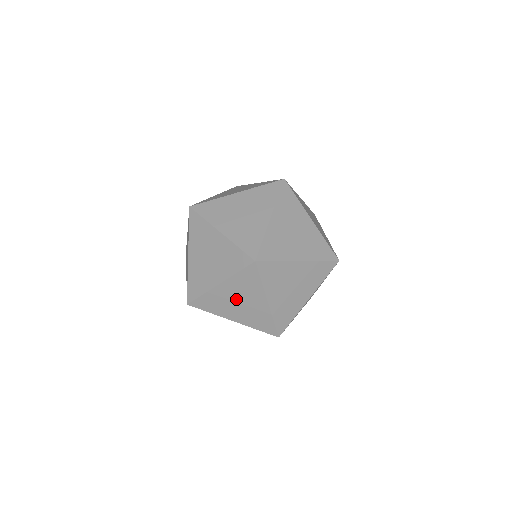
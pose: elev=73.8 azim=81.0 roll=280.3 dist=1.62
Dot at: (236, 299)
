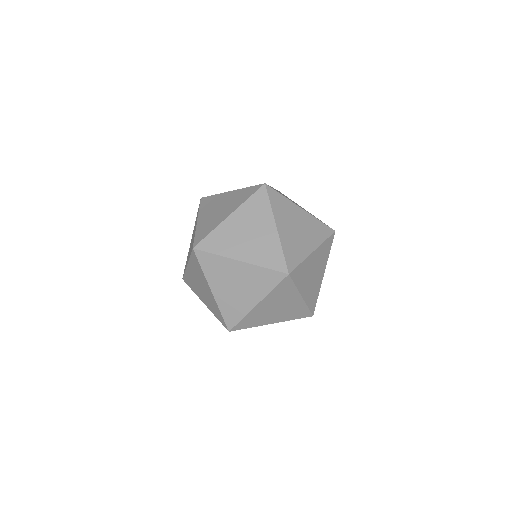
Dot at: occluded
